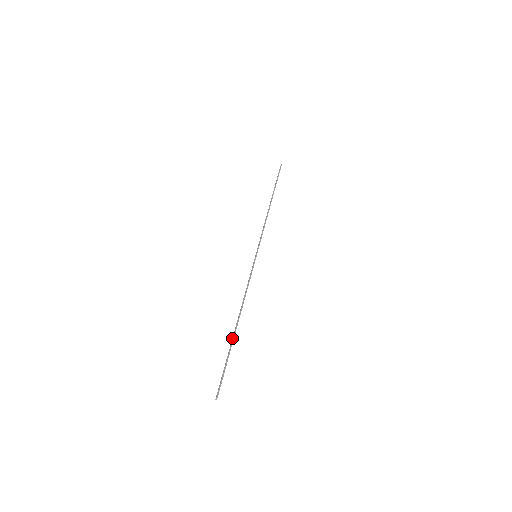
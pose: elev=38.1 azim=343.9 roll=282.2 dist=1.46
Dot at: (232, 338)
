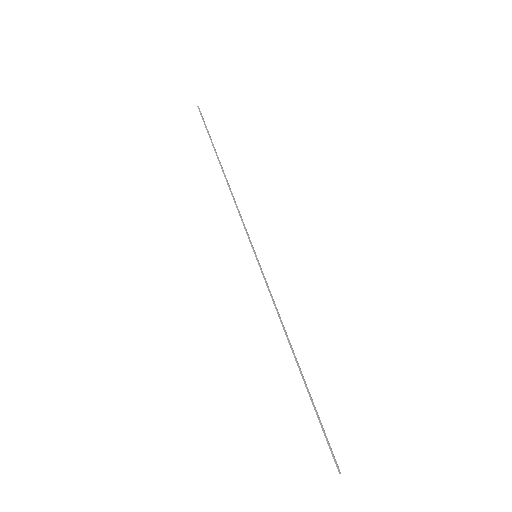
Dot at: occluded
